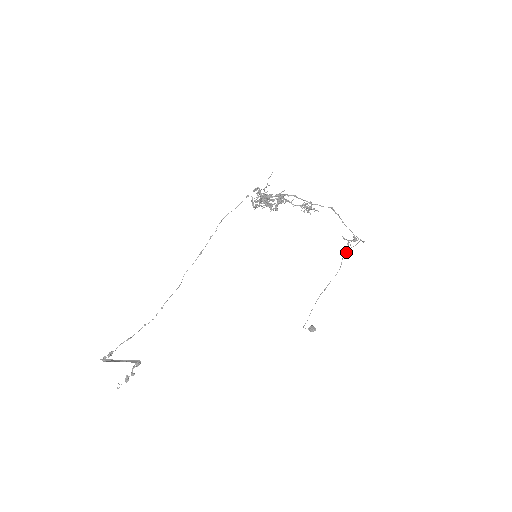
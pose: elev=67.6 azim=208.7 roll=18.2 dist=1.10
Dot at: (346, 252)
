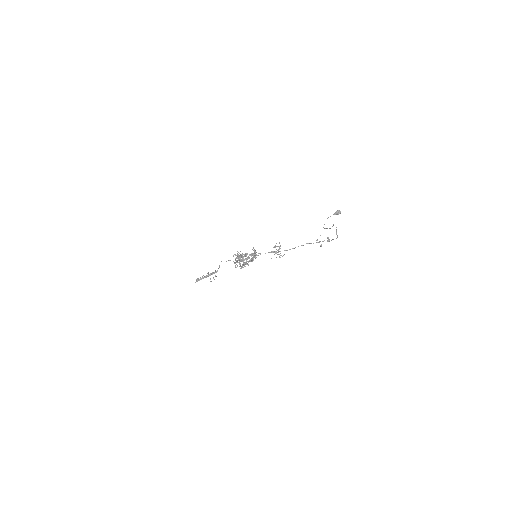
Dot at: (333, 224)
